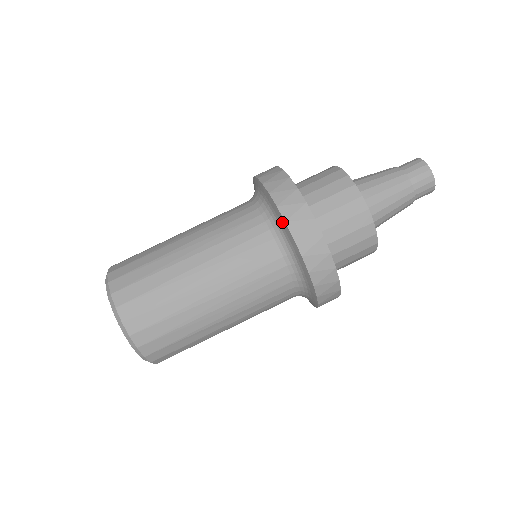
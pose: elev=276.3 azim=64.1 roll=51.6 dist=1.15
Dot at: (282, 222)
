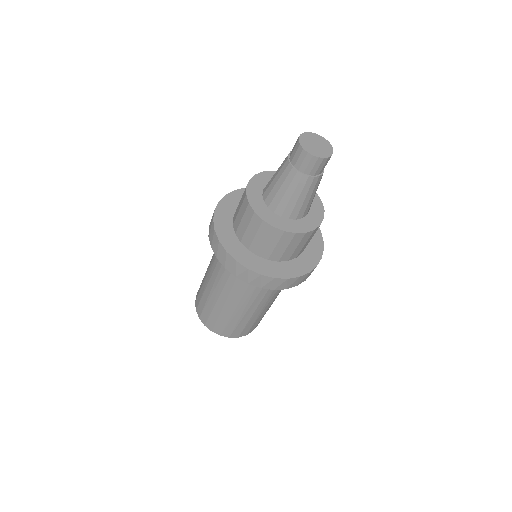
Dot at: occluded
